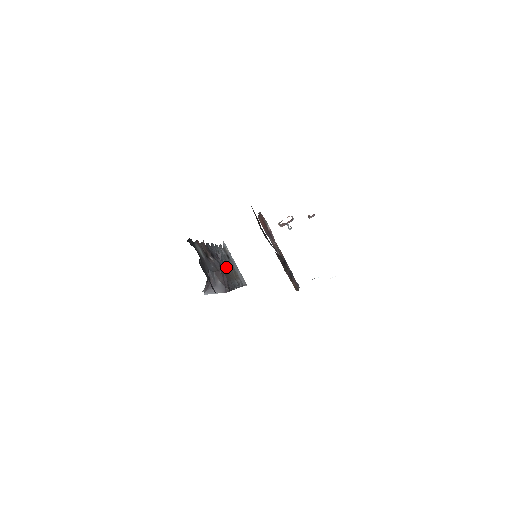
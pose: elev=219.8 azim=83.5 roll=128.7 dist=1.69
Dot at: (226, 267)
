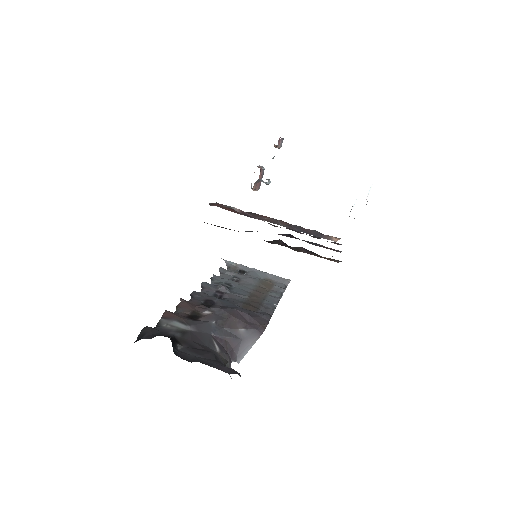
Dot at: (244, 292)
